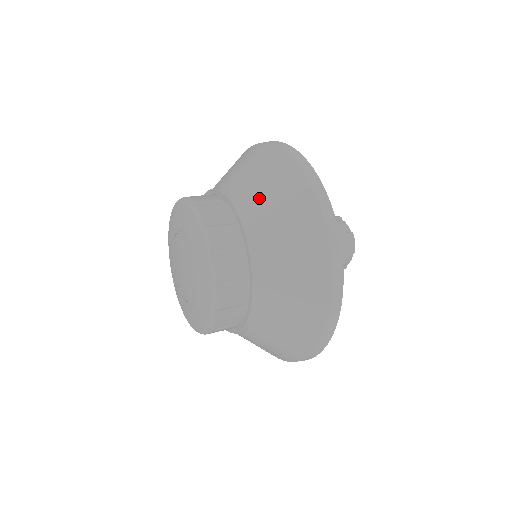
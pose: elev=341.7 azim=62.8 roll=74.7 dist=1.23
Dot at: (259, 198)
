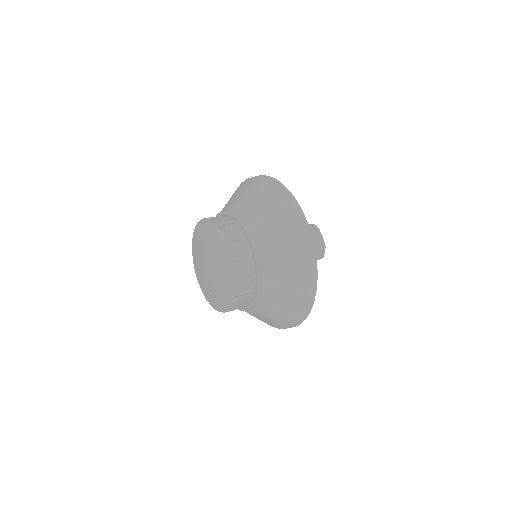
Dot at: (270, 245)
